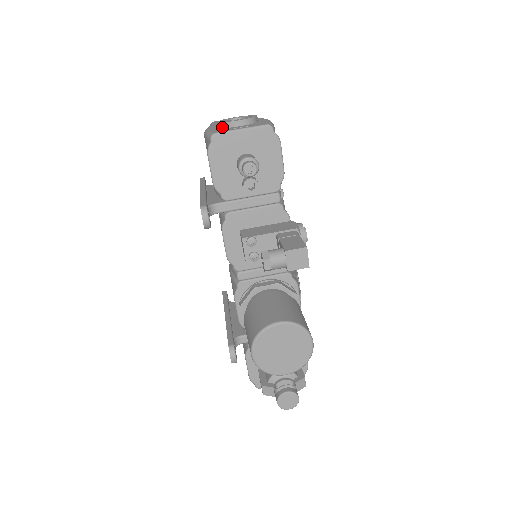
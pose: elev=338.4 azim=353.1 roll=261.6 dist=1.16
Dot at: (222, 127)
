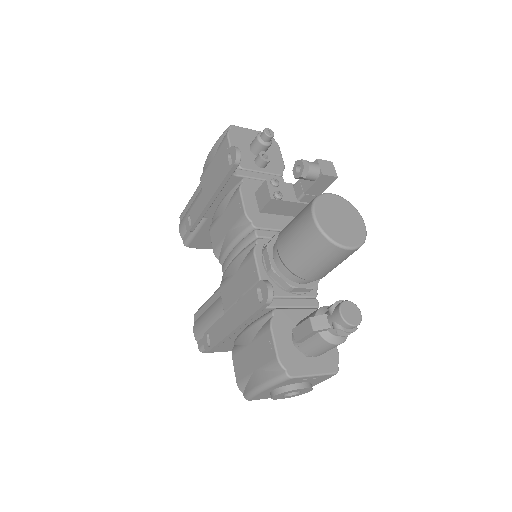
Dot at: occluded
